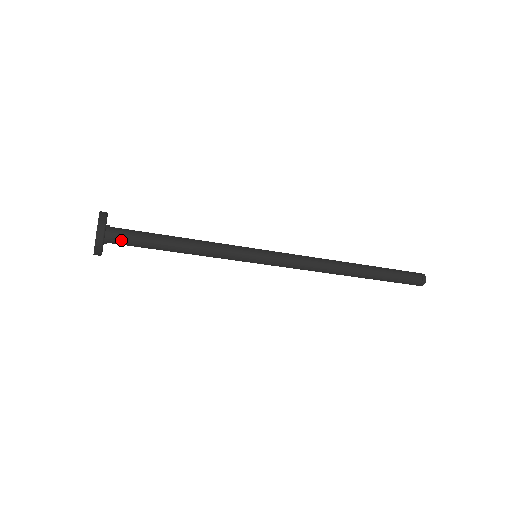
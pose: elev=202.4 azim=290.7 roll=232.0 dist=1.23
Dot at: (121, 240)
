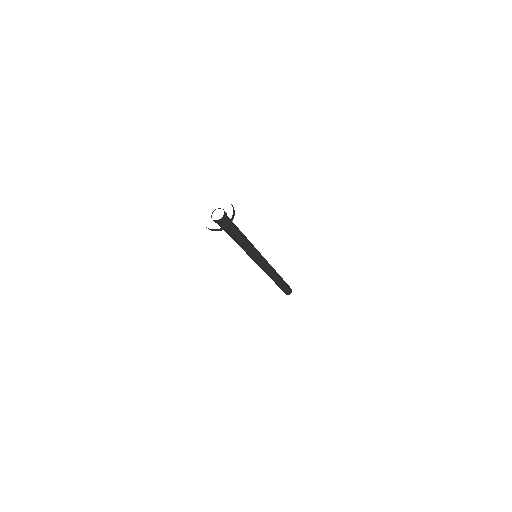
Dot at: occluded
